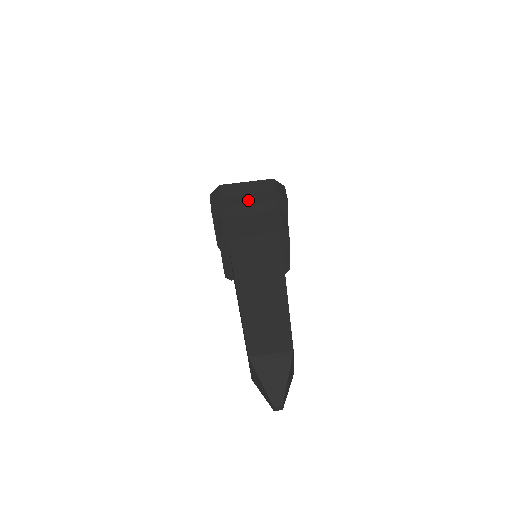
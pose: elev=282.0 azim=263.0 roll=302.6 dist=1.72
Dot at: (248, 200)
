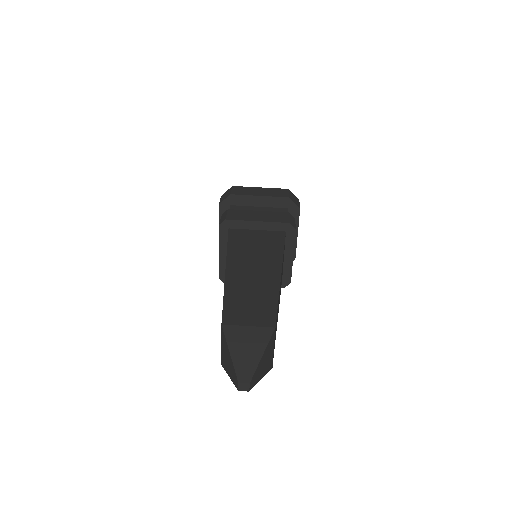
Dot at: (258, 202)
